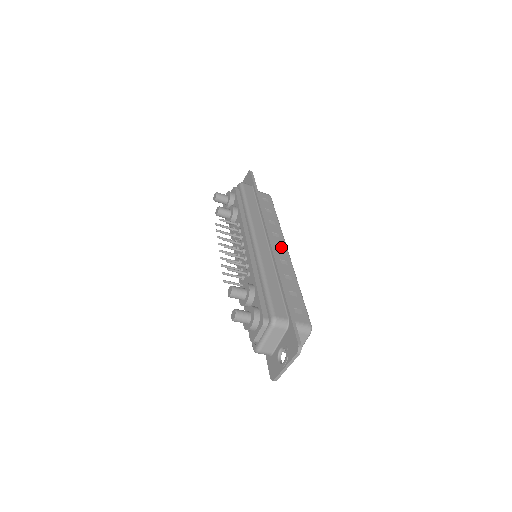
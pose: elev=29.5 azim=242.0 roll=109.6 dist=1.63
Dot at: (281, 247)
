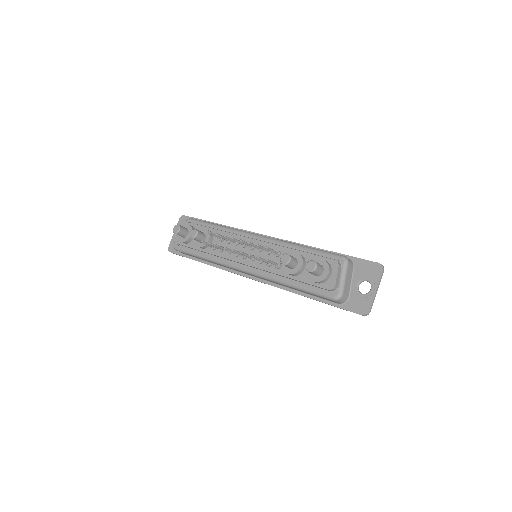
Dot at: occluded
